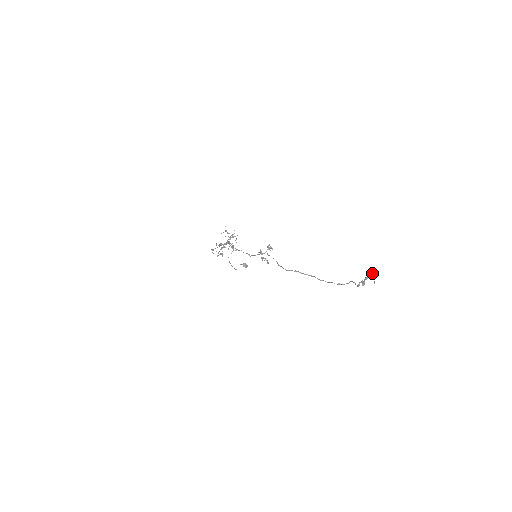
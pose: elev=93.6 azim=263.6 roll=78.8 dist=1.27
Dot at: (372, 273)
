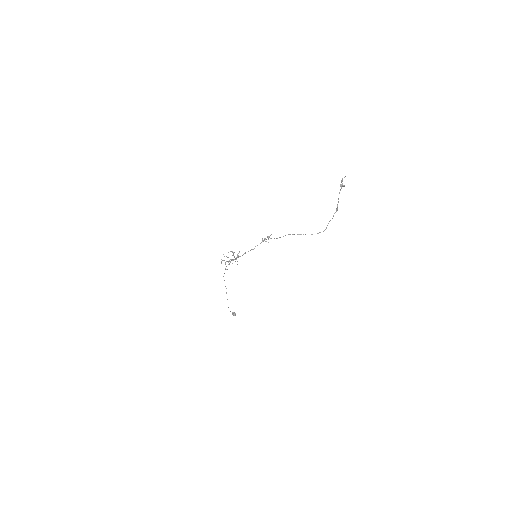
Dot at: occluded
